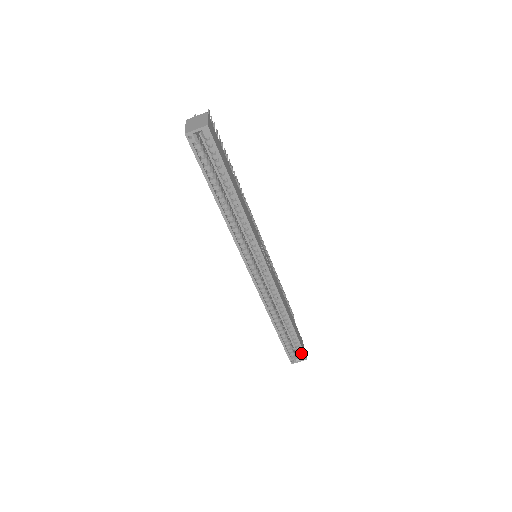
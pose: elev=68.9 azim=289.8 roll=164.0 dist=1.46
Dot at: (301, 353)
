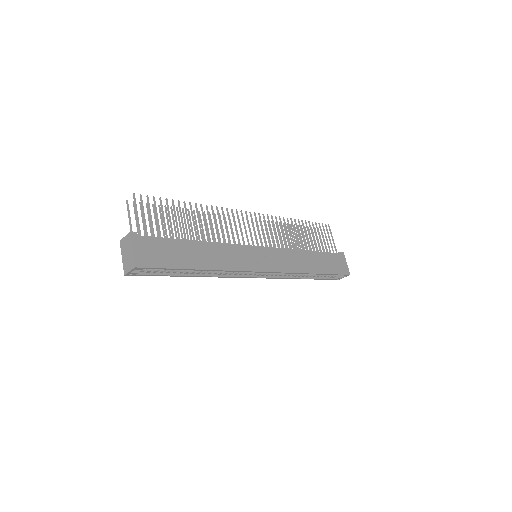
Dot at: occluded
